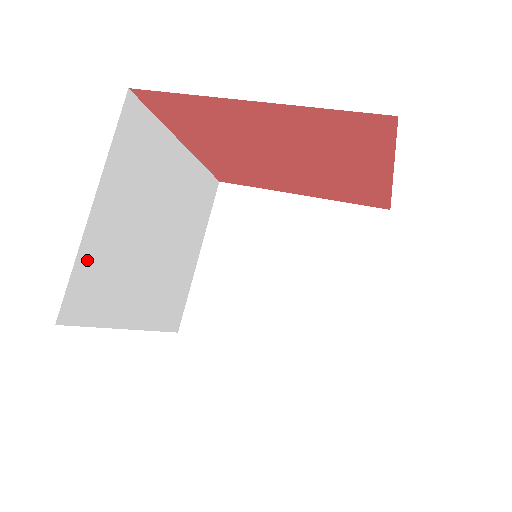
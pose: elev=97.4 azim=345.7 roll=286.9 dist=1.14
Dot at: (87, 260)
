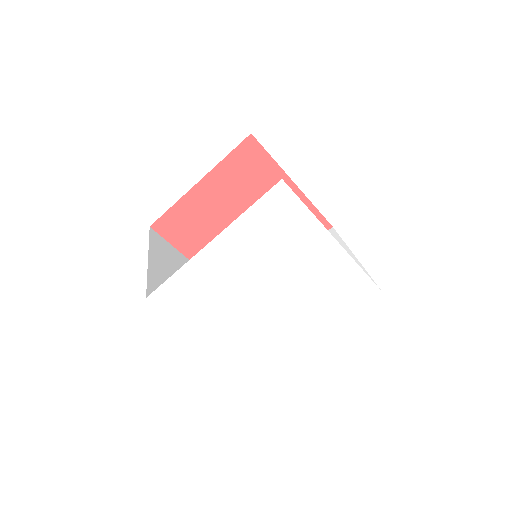
Dot at: (155, 281)
